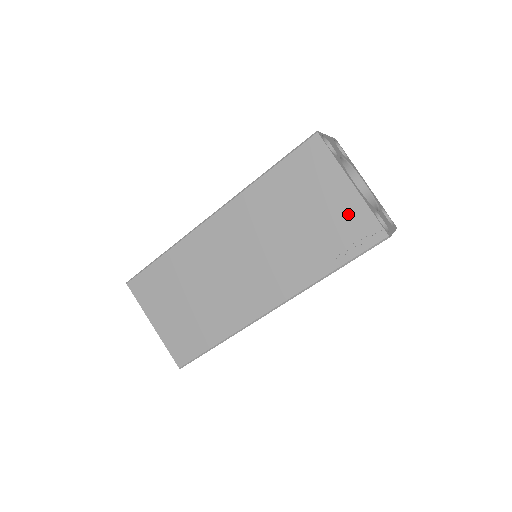
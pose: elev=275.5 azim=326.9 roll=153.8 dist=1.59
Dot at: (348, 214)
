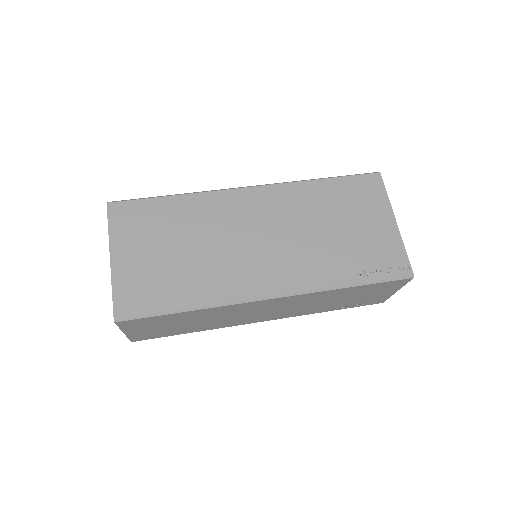
Dot at: (384, 243)
